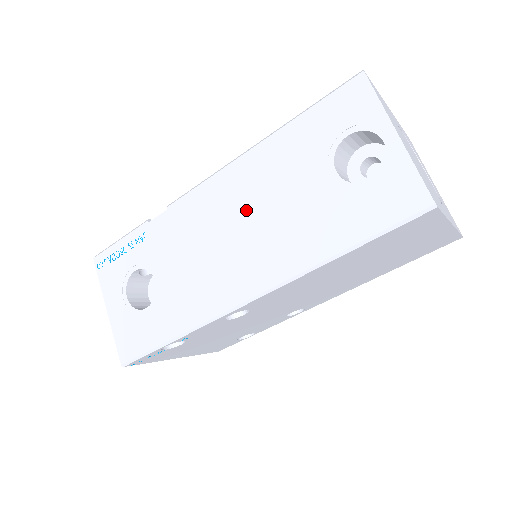
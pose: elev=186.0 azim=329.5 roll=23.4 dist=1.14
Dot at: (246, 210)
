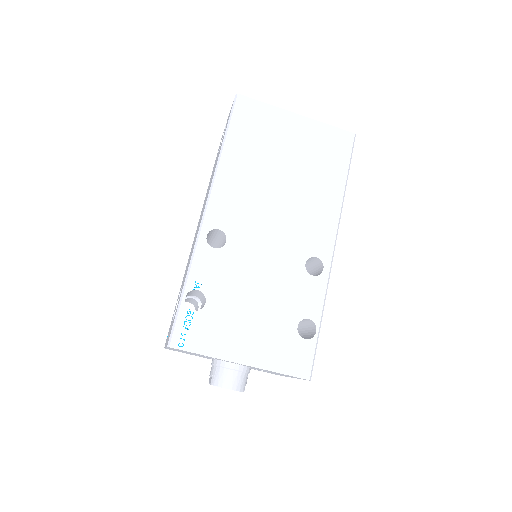
Dot at: occluded
